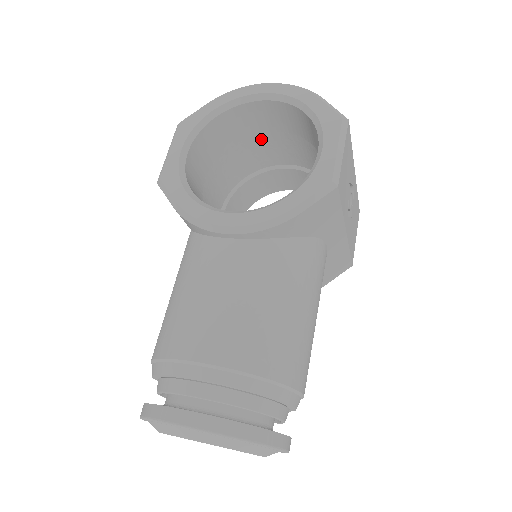
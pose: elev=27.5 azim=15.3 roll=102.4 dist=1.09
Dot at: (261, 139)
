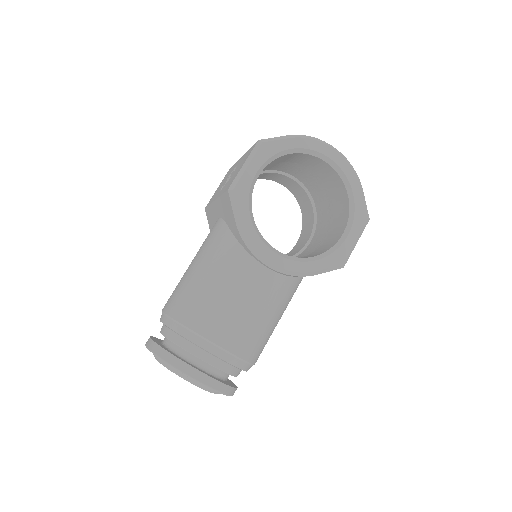
Dot at: (298, 164)
